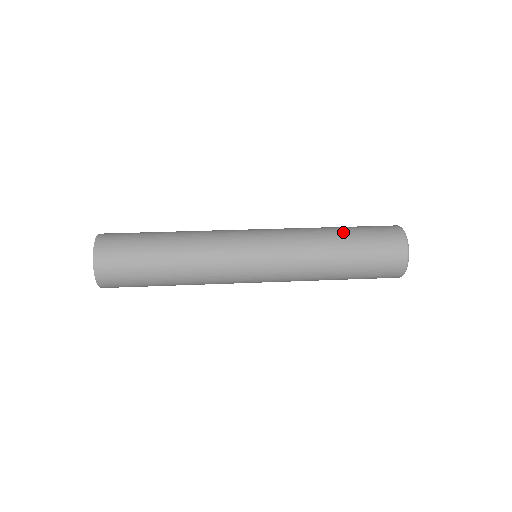
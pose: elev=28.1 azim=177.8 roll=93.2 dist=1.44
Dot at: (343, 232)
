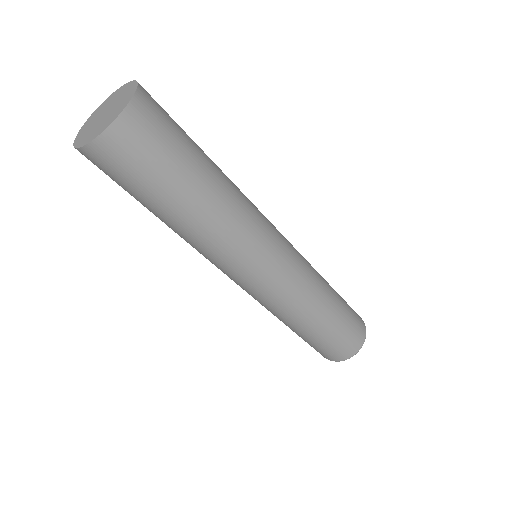
Dot at: (336, 292)
